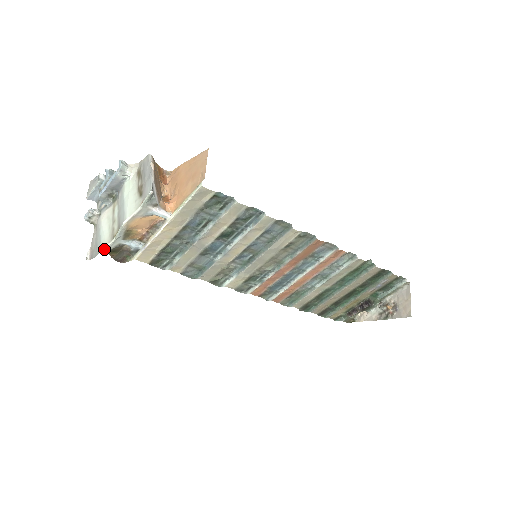
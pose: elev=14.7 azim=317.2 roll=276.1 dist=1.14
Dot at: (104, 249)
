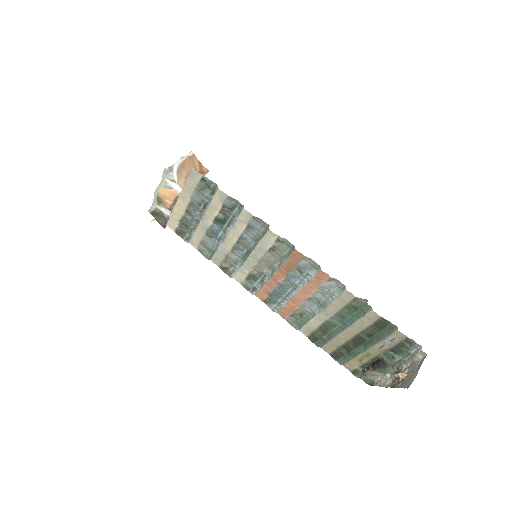
Dot at: (148, 210)
